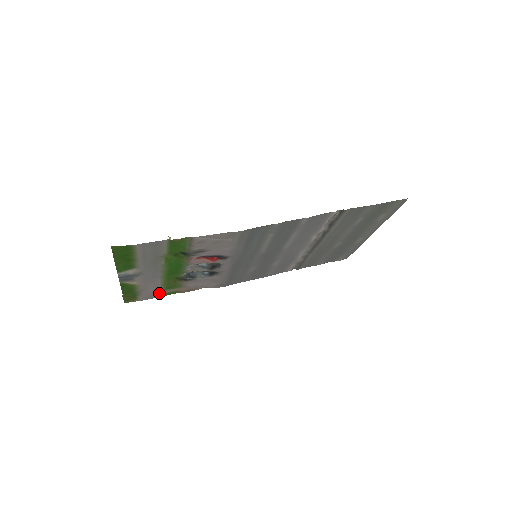
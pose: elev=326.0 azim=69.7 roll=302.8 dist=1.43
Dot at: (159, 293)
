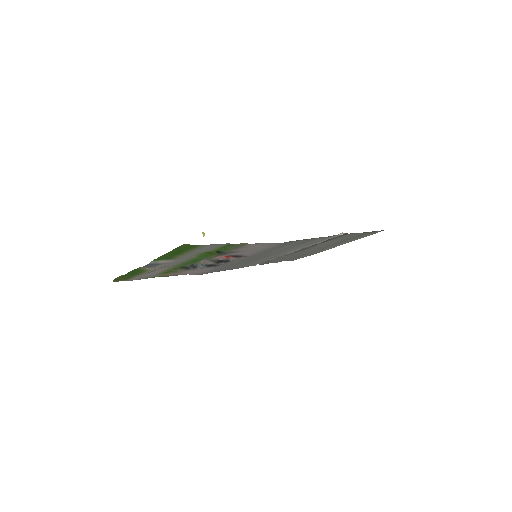
Dot at: (151, 276)
